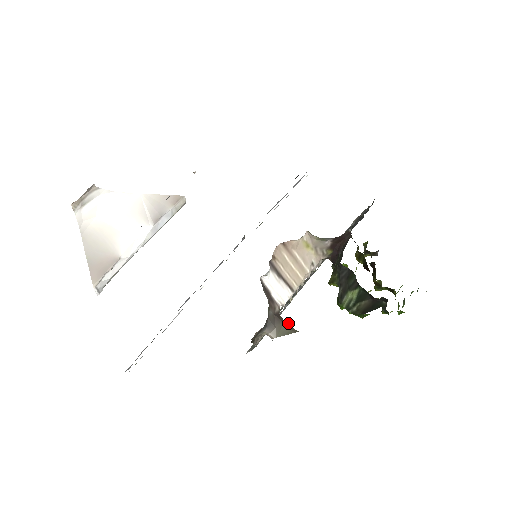
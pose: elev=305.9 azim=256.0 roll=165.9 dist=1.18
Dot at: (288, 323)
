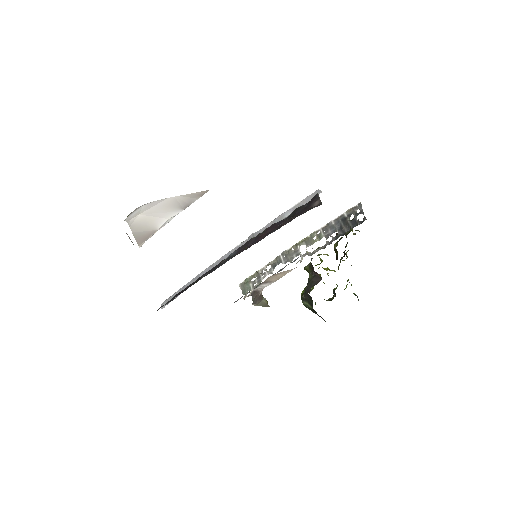
Dot at: occluded
